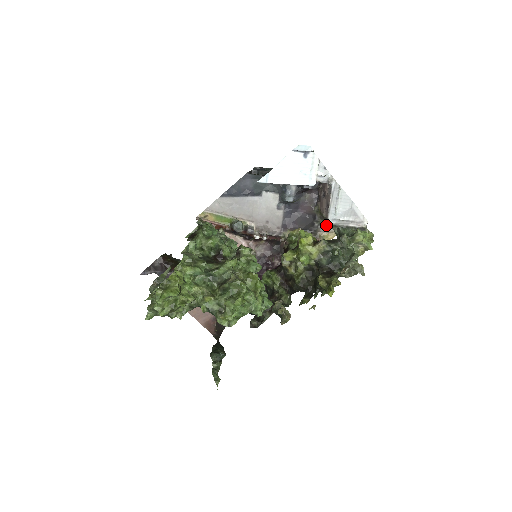
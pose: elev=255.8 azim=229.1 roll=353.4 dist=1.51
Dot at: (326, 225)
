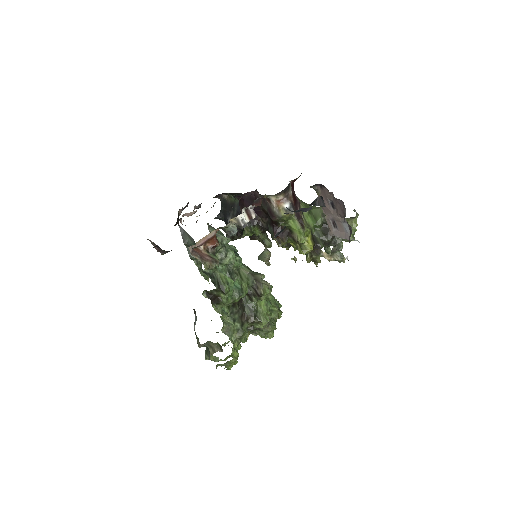
Dot at: occluded
